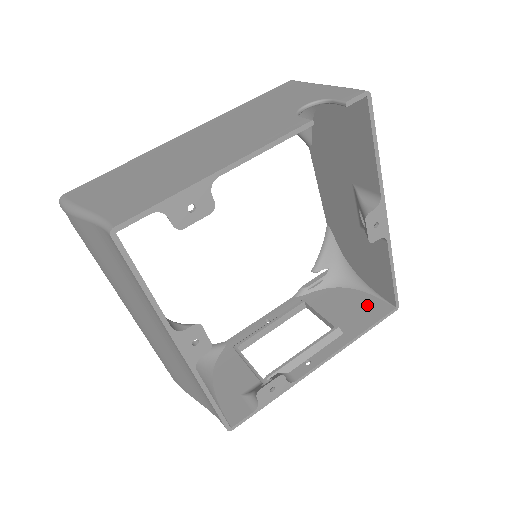
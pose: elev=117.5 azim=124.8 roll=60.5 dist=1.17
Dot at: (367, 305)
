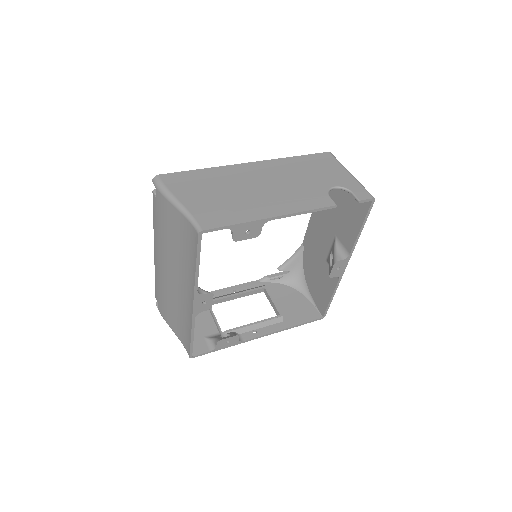
Dot at: (305, 308)
